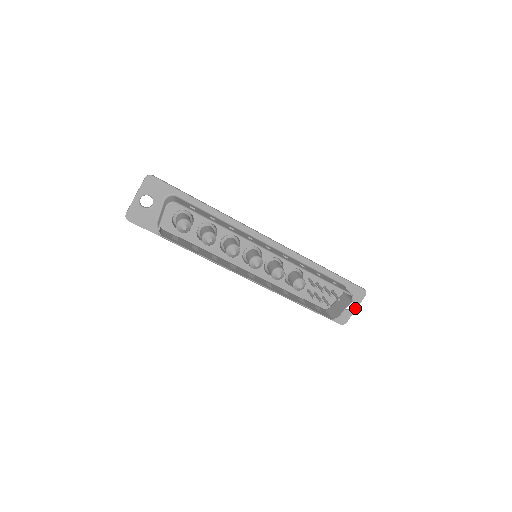
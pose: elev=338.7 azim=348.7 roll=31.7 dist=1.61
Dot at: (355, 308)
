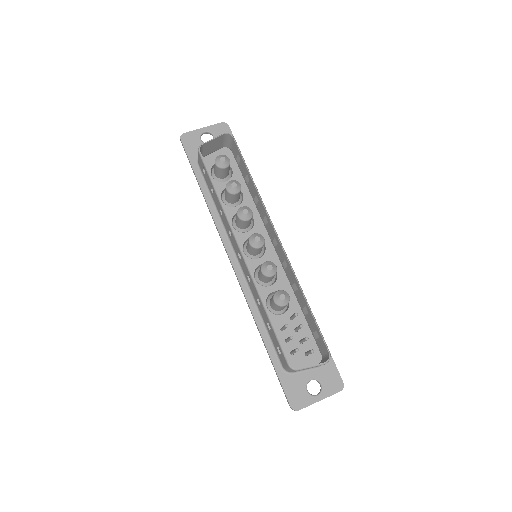
Dot at: (320, 398)
